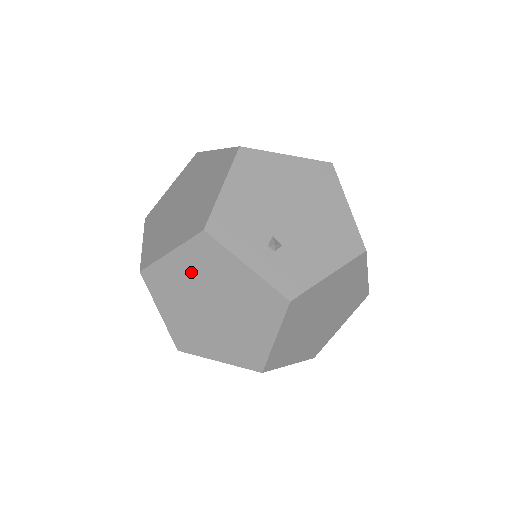
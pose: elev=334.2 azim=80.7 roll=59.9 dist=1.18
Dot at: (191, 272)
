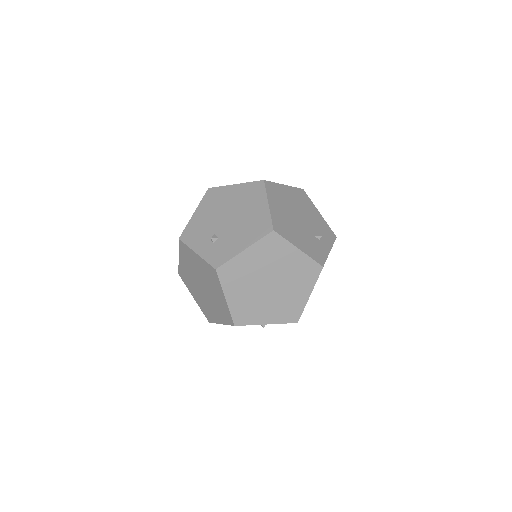
Dot at: (188, 266)
